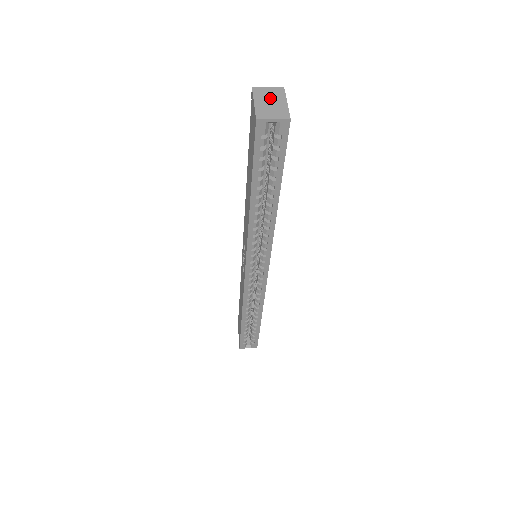
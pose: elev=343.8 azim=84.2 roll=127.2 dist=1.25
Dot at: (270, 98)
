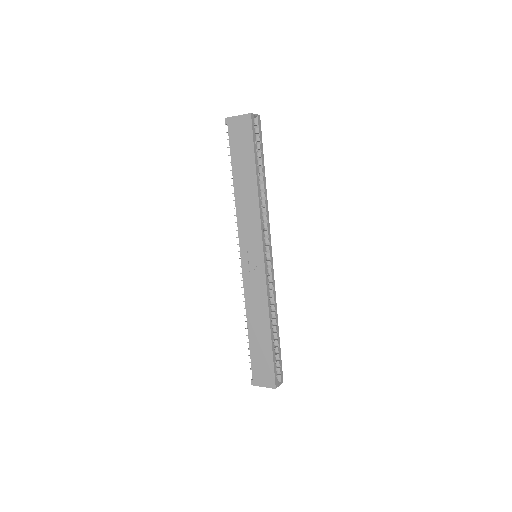
Dot at: occluded
